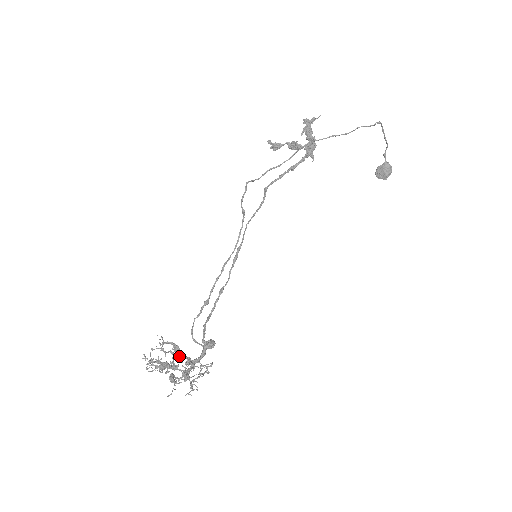
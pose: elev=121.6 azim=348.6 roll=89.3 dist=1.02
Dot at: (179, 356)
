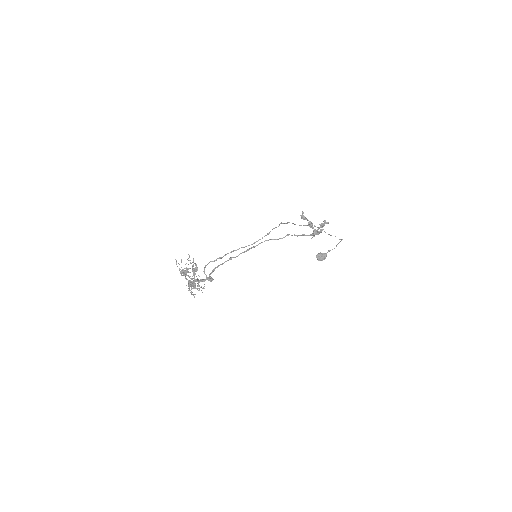
Dot at: occluded
